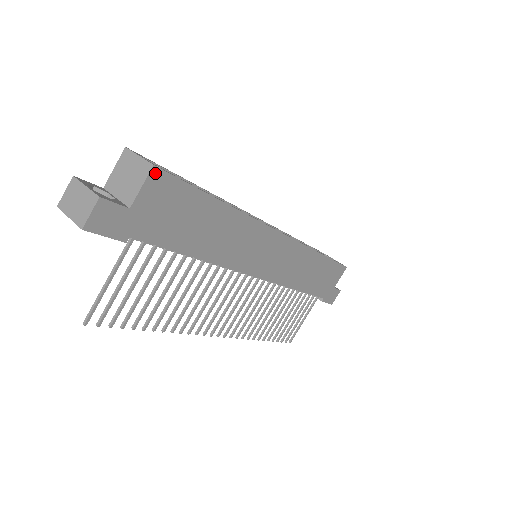
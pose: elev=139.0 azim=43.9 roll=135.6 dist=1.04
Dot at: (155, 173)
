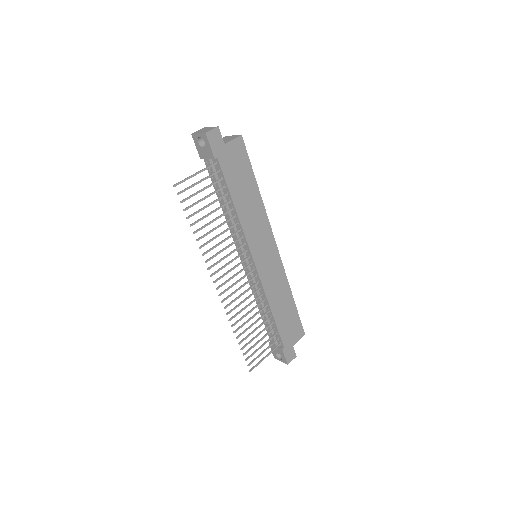
Dot at: (240, 139)
